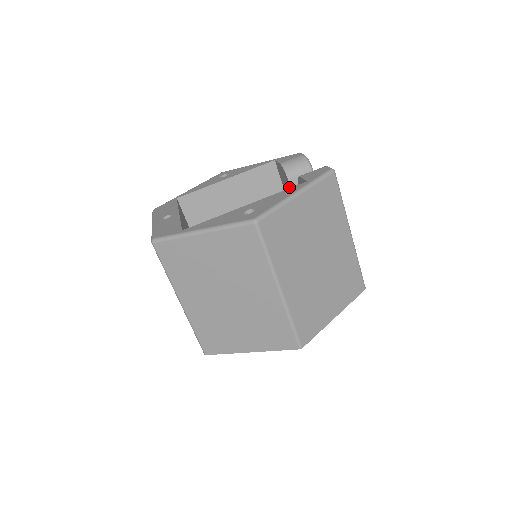
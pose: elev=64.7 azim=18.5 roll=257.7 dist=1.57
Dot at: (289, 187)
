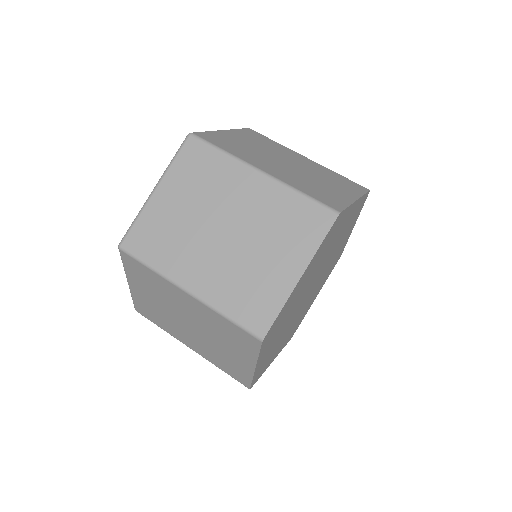
Dot at: occluded
